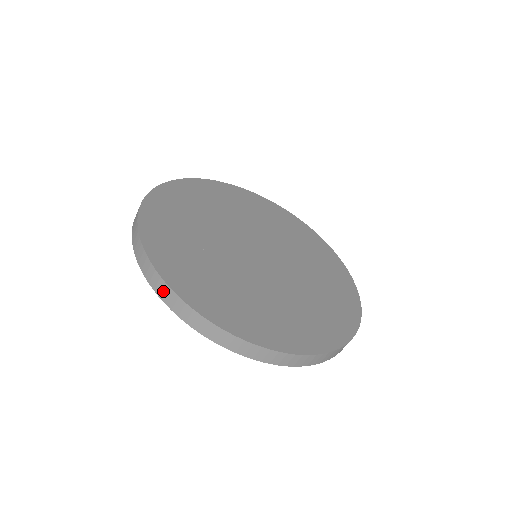
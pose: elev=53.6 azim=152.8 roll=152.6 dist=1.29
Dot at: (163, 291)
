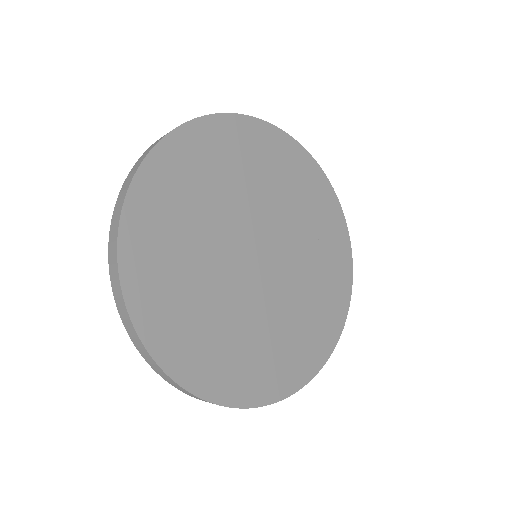
Dot at: (126, 320)
